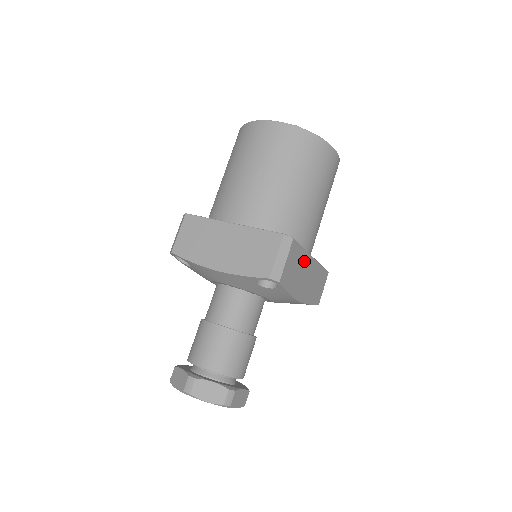
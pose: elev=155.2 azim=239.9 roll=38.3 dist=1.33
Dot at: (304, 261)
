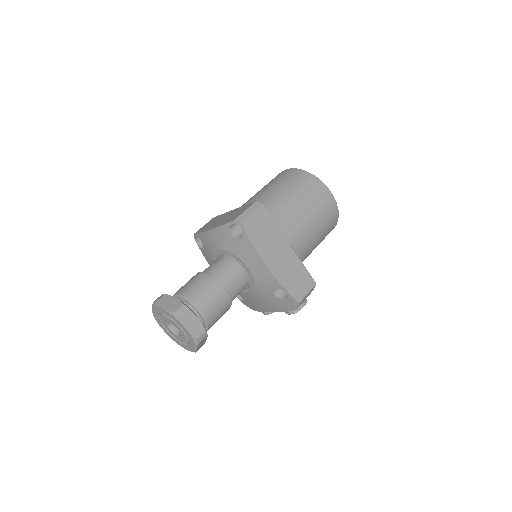
Dot at: (277, 237)
